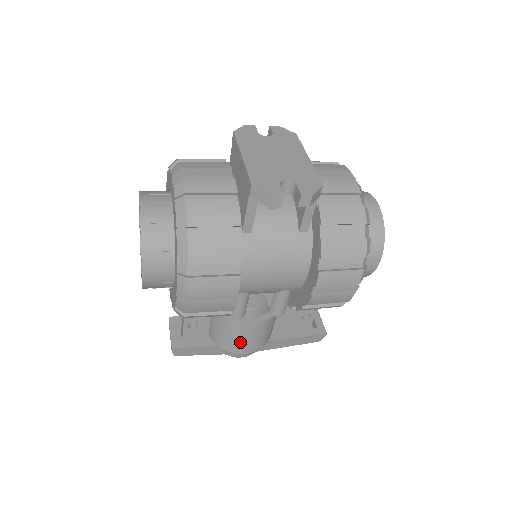
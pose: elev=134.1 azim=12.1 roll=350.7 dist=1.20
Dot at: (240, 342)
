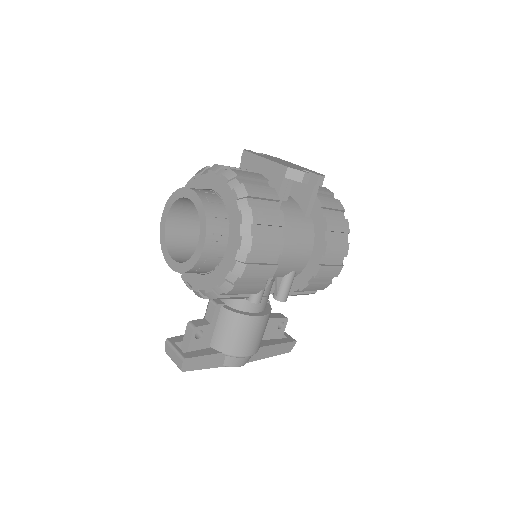
Dot at: (247, 341)
